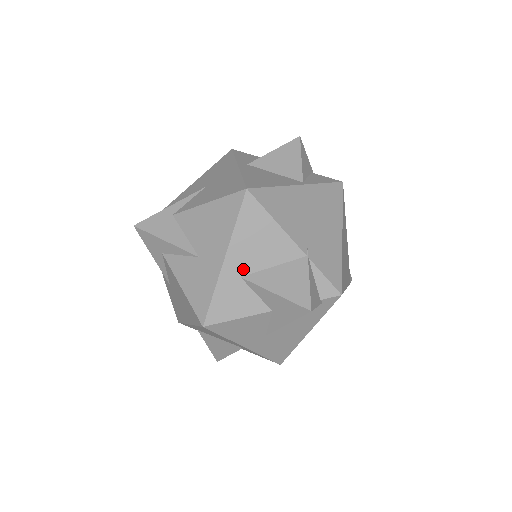
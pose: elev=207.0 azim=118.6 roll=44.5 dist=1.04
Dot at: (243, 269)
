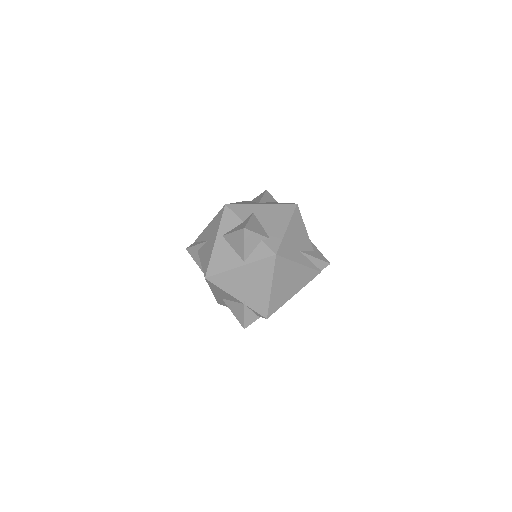
Dot at: (221, 297)
